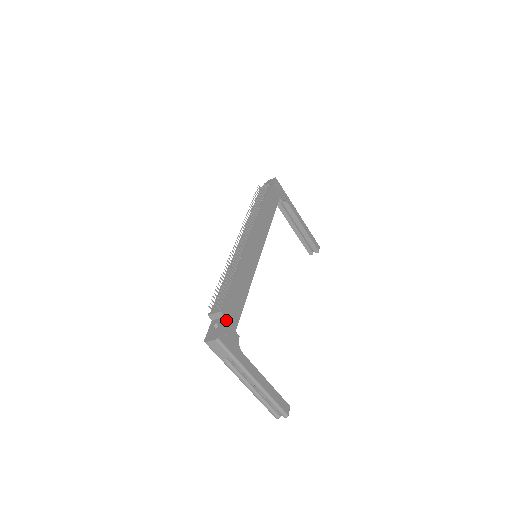
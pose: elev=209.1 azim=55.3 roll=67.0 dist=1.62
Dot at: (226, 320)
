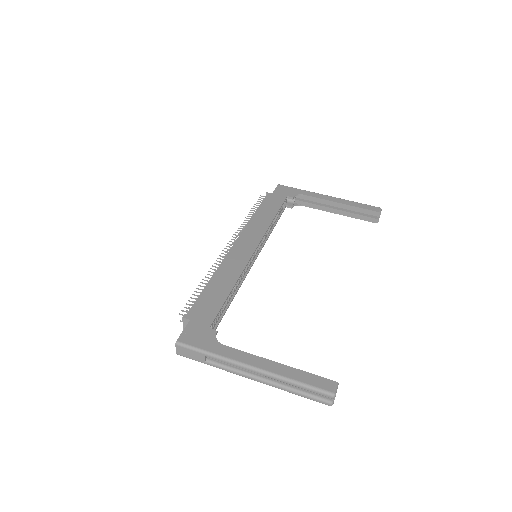
Dot at: (192, 322)
